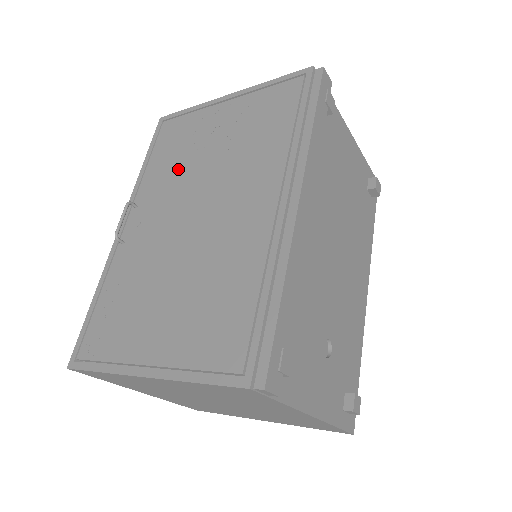
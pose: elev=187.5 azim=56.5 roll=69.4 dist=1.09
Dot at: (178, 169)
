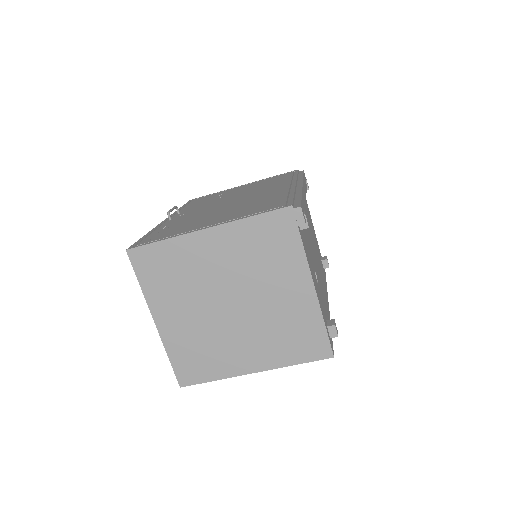
Dot at: occluded
